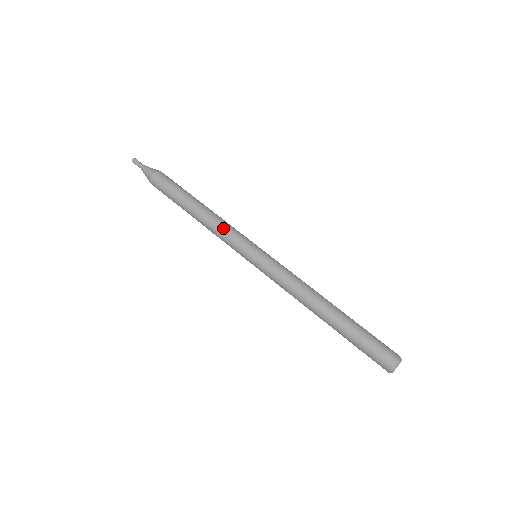
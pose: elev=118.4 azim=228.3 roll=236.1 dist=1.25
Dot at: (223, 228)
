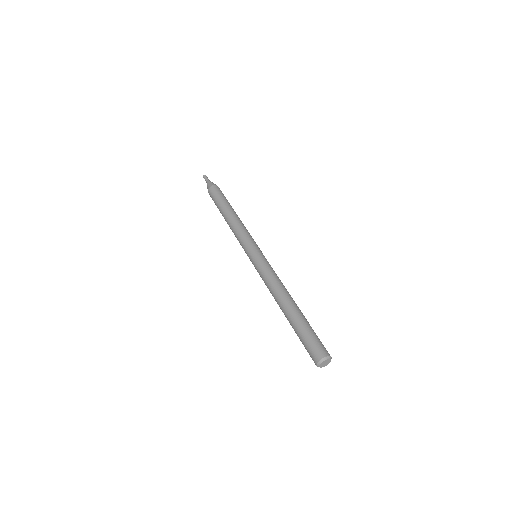
Dot at: (237, 233)
